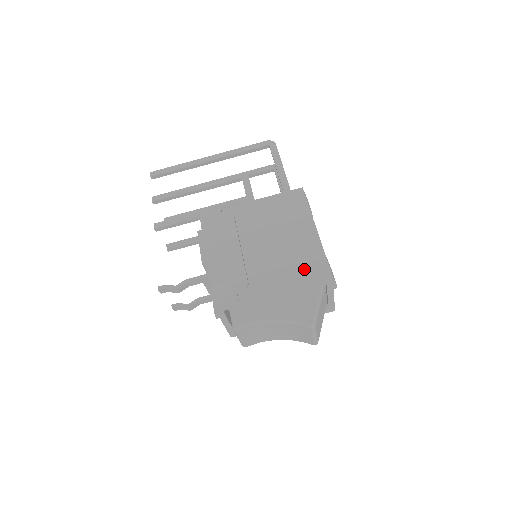
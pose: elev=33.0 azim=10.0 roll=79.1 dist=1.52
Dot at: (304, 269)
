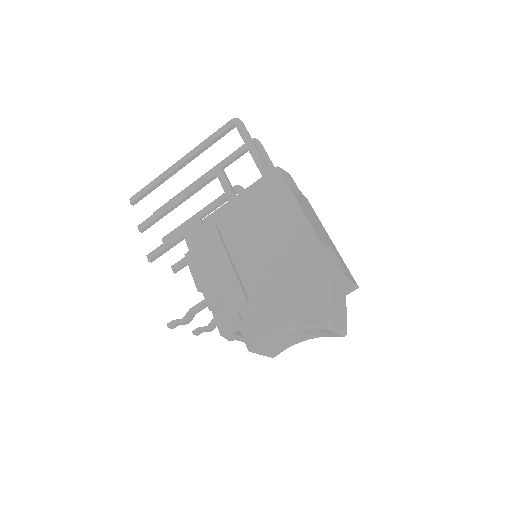
Dot at: (301, 265)
